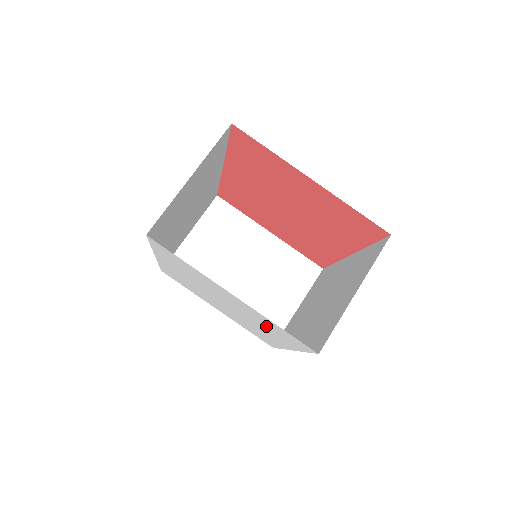
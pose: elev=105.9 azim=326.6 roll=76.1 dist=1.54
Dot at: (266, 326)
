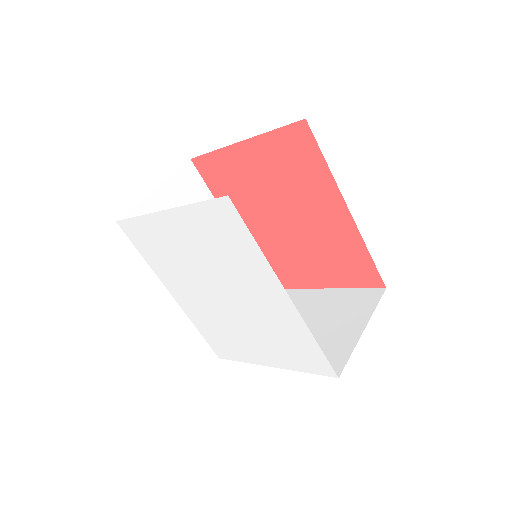
Dot at: (225, 252)
